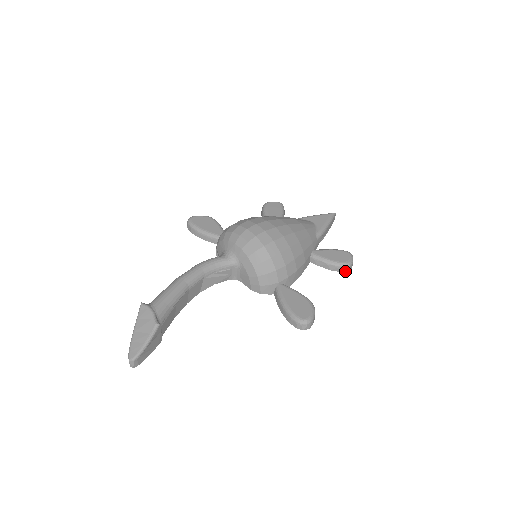
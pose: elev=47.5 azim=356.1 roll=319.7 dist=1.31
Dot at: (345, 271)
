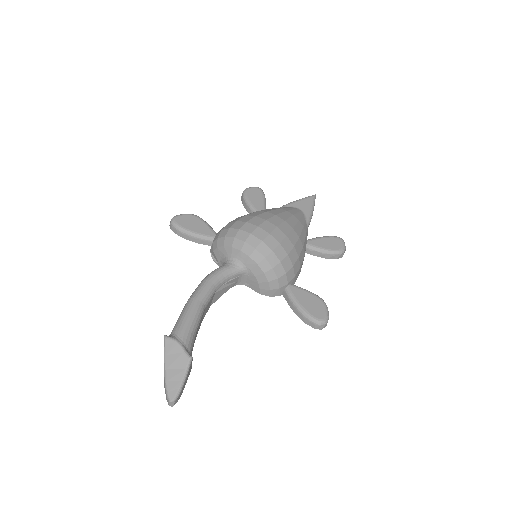
Dot at: occluded
